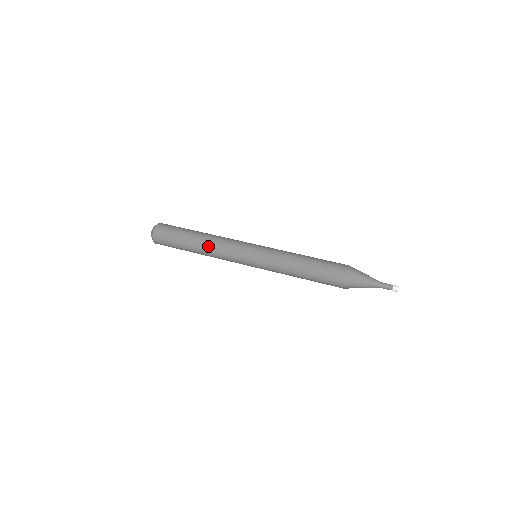
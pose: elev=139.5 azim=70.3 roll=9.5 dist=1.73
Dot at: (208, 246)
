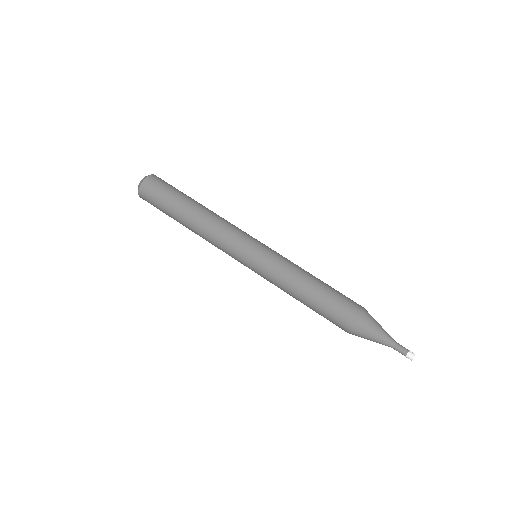
Dot at: (199, 234)
